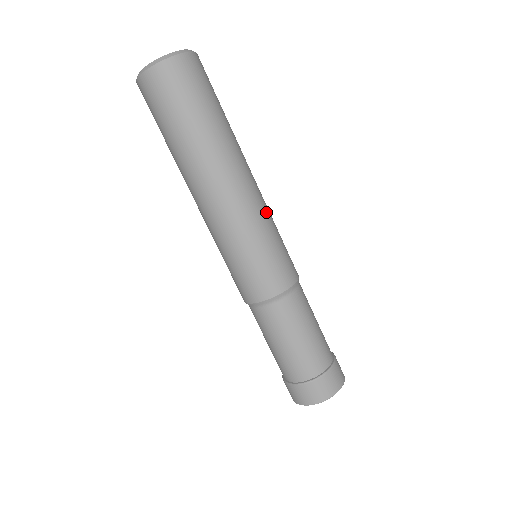
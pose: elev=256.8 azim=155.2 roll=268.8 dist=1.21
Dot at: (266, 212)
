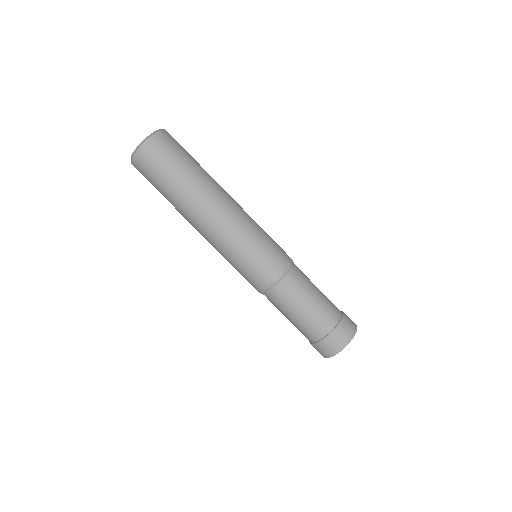
Dot at: (239, 233)
